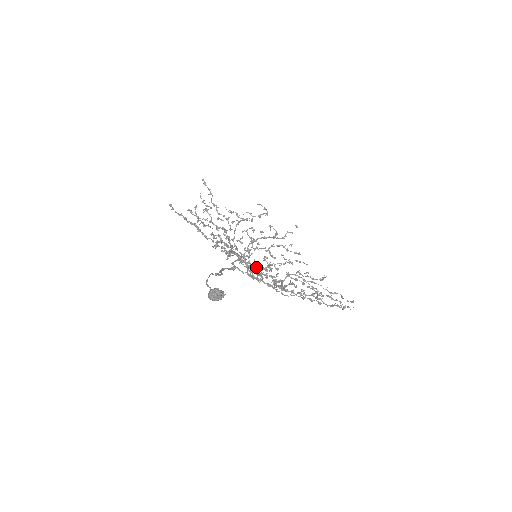
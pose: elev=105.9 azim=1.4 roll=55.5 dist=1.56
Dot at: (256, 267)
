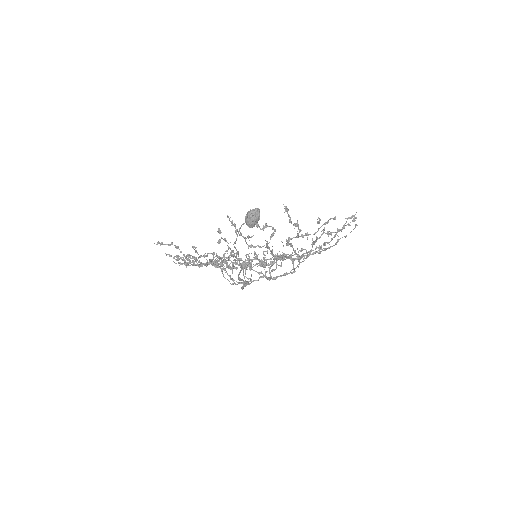
Dot at: (263, 262)
